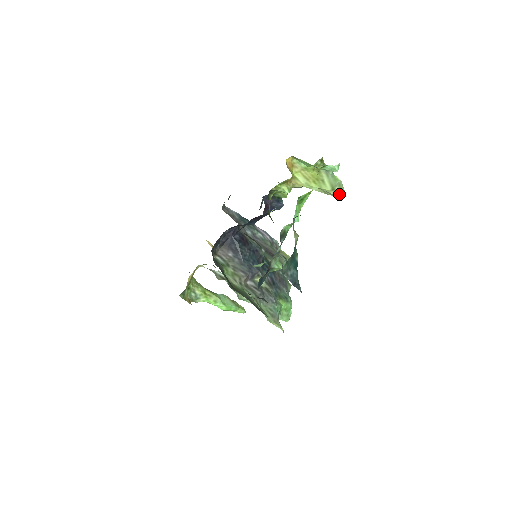
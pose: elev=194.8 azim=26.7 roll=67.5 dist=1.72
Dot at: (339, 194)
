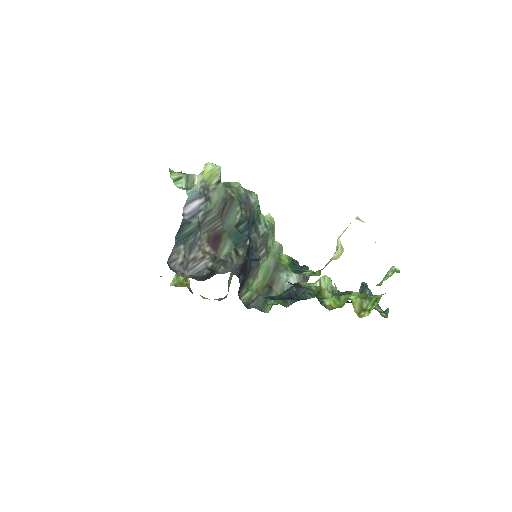
Dot at: occluded
